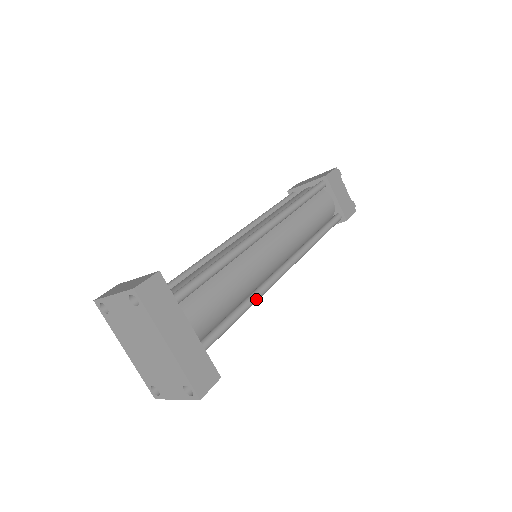
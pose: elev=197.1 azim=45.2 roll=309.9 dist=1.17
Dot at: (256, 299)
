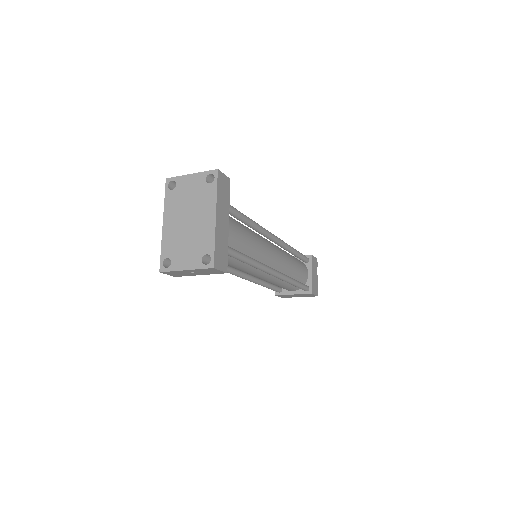
Dot at: (257, 264)
